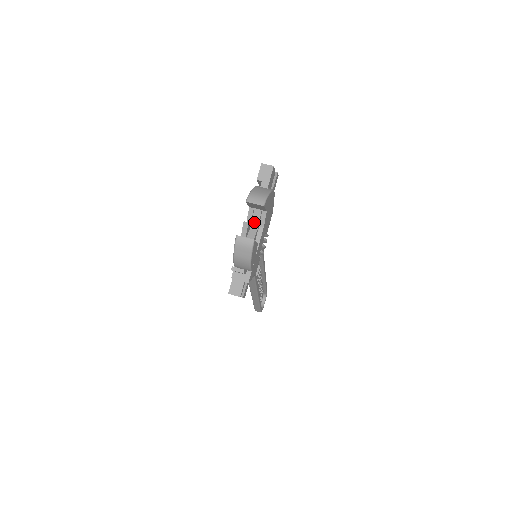
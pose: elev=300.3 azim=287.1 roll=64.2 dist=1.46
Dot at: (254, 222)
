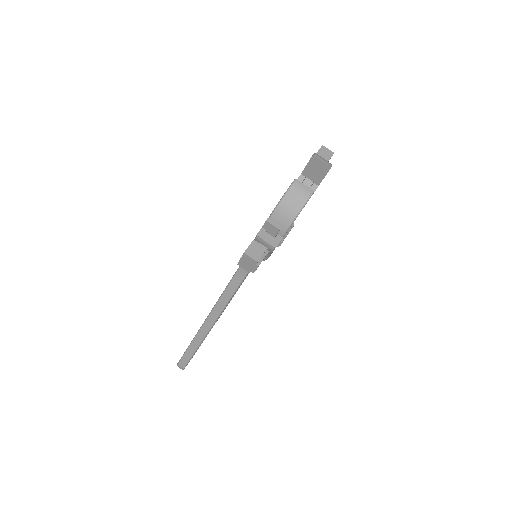
Dot at: occluded
